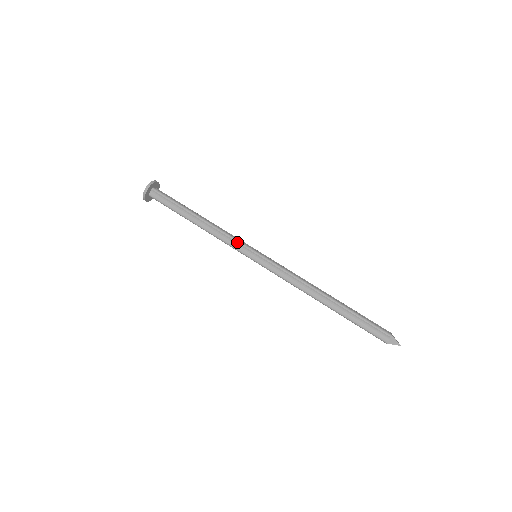
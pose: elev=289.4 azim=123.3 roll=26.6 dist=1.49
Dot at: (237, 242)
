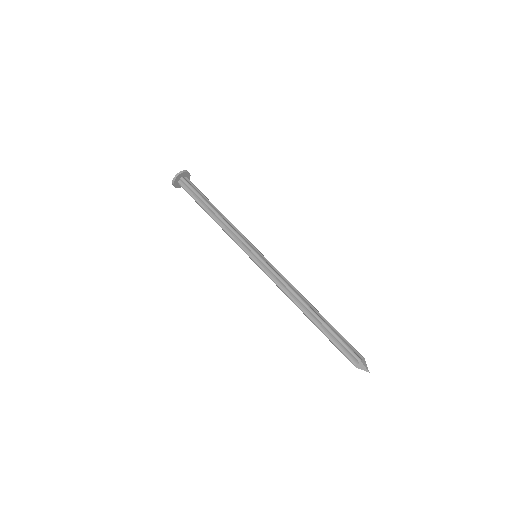
Dot at: (241, 240)
